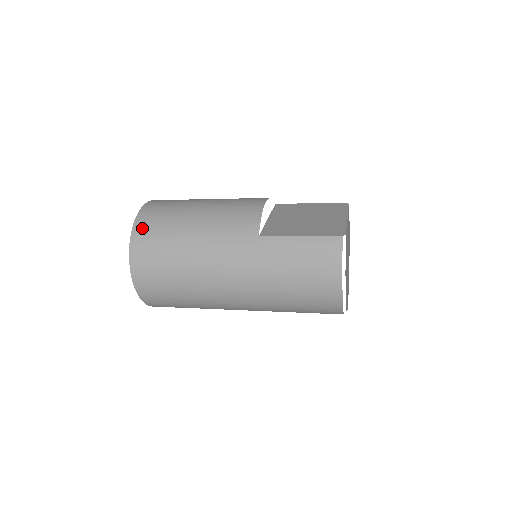
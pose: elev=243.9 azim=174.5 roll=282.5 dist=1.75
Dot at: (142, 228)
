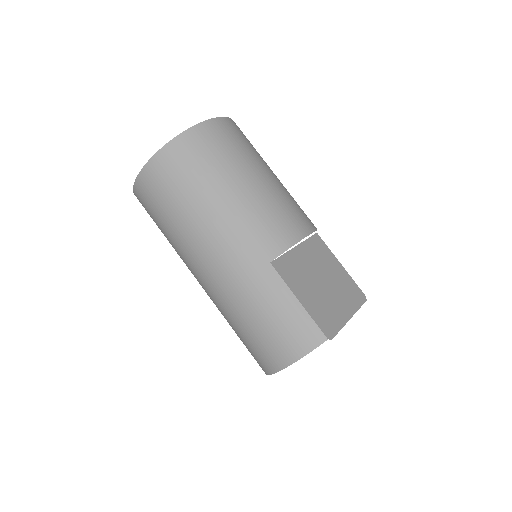
Dot at: (191, 141)
